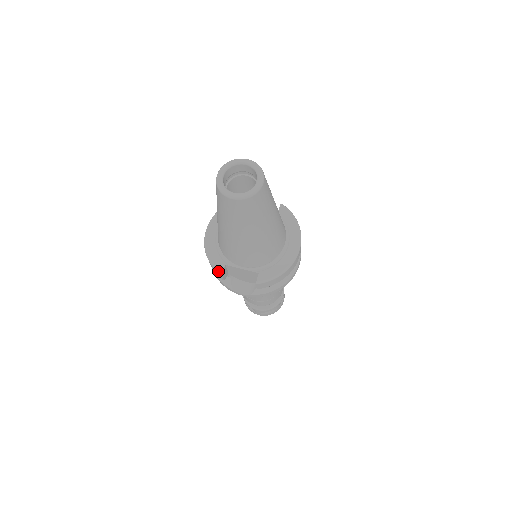
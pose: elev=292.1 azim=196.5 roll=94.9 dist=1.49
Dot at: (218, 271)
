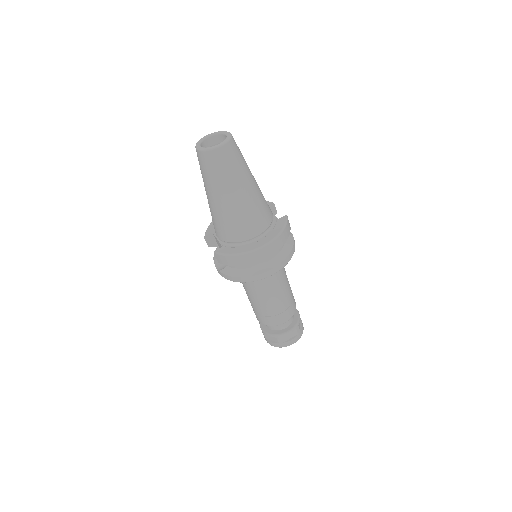
Dot at: (205, 234)
